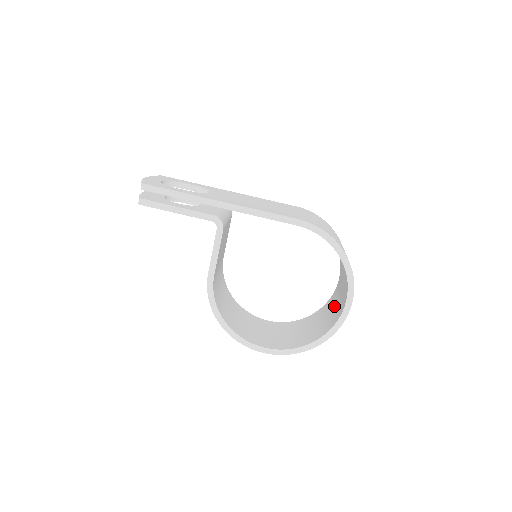
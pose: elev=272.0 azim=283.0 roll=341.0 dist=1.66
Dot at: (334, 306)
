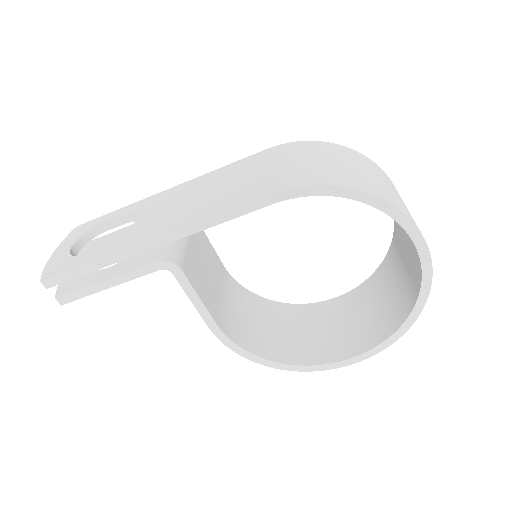
Dot at: (405, 250)
